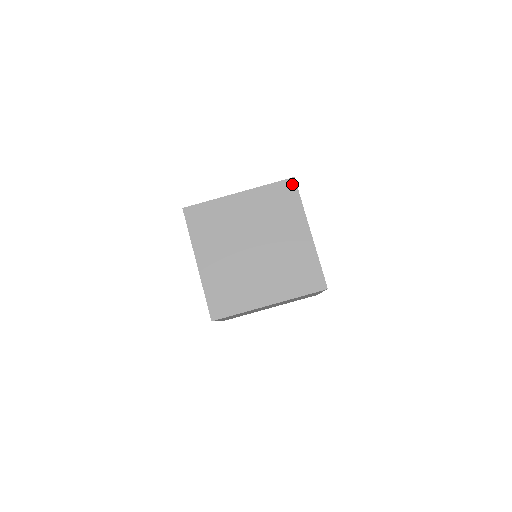
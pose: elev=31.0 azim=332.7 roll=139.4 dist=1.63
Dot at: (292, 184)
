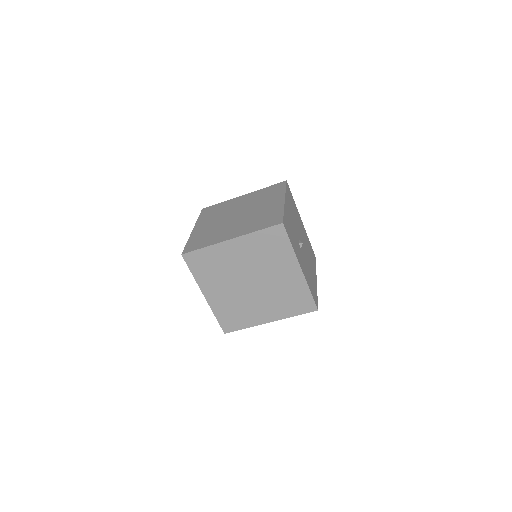
Dot at: (283, 183)
